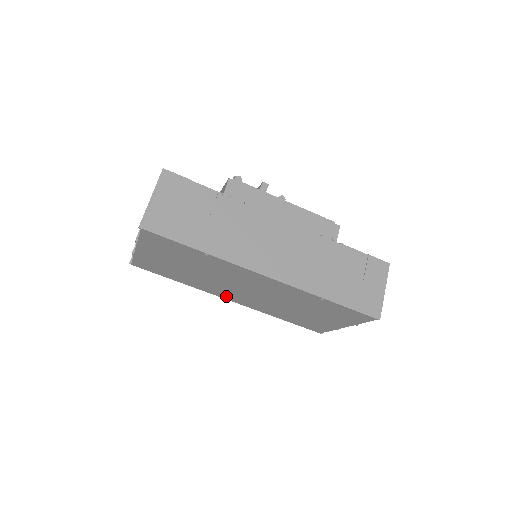
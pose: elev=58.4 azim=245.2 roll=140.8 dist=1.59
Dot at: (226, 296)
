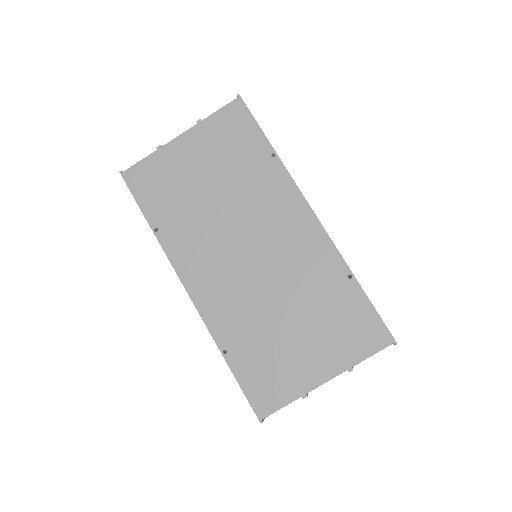
Dot at: (193, 274)
